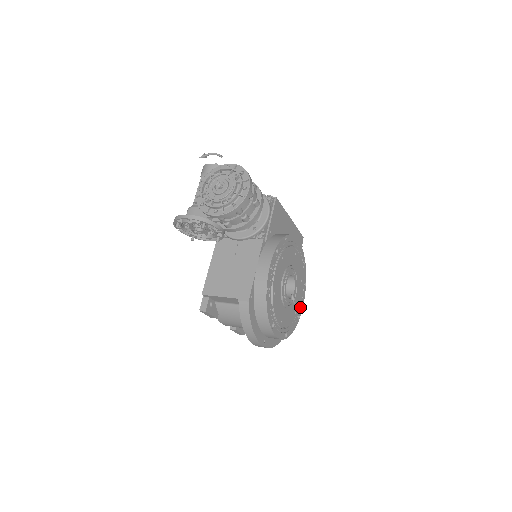
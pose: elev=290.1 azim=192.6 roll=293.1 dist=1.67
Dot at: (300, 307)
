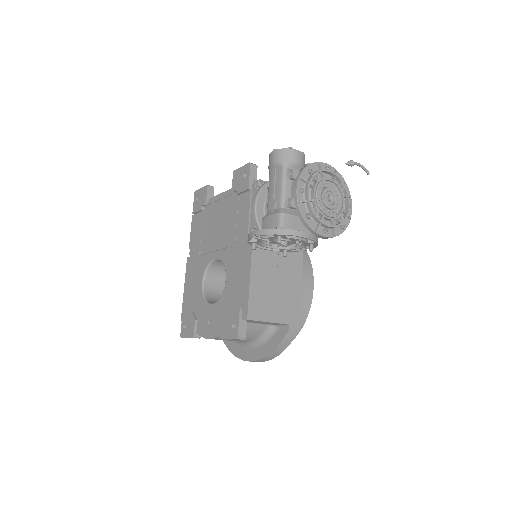
Dot at: occluded
